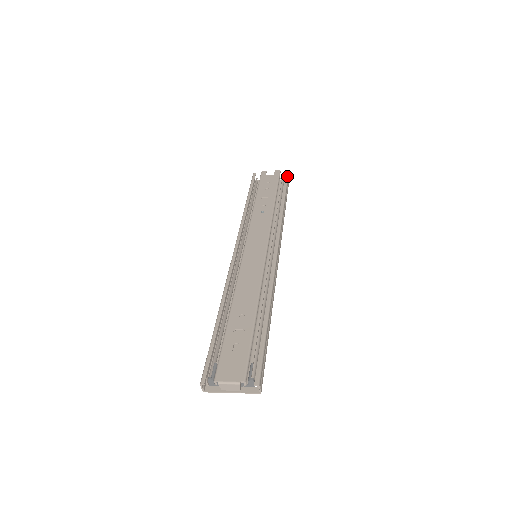
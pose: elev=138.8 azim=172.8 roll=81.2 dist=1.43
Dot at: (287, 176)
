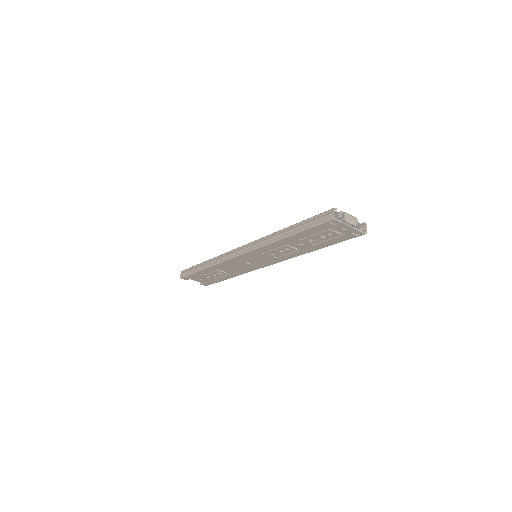
Dot at: occluded
